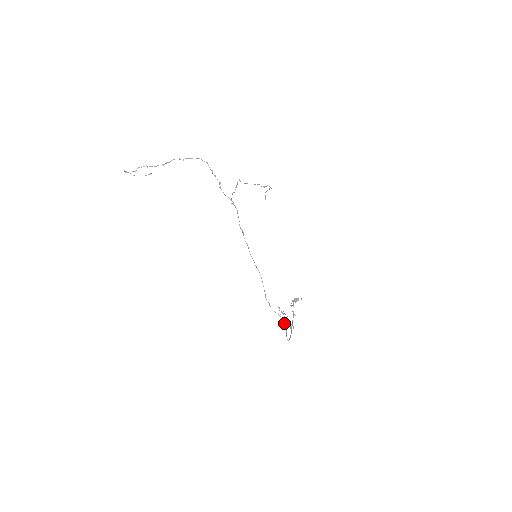
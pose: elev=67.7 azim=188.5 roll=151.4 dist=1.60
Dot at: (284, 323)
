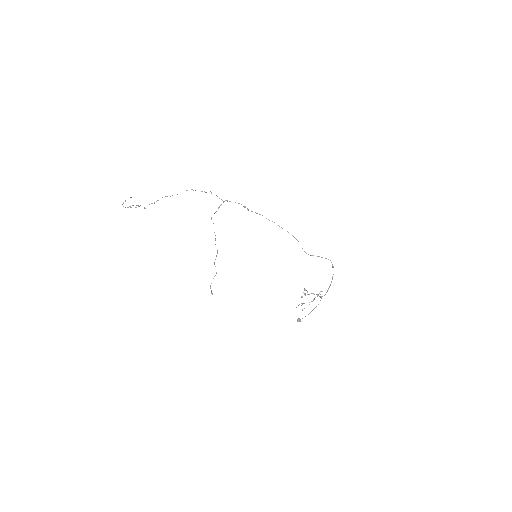
Dot at: occluded
